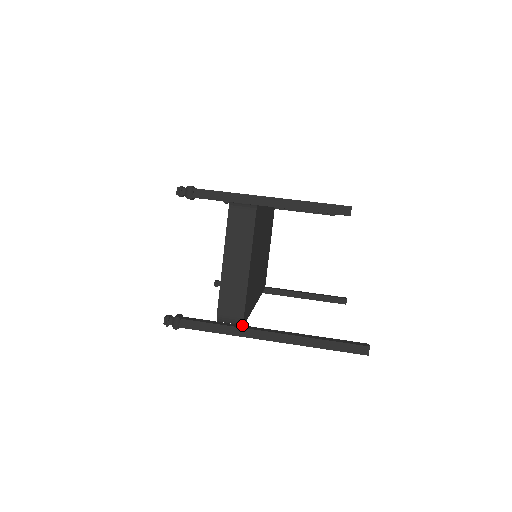
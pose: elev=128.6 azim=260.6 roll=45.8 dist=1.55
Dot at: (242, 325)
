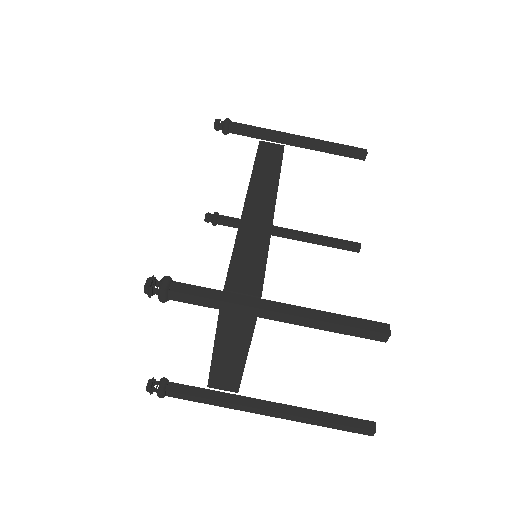
Dot at: (236, 395)
